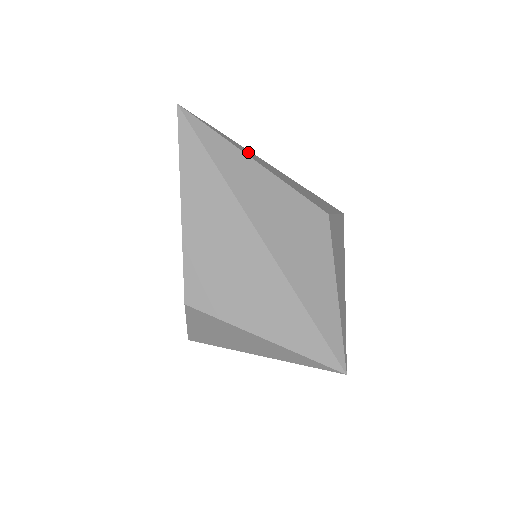
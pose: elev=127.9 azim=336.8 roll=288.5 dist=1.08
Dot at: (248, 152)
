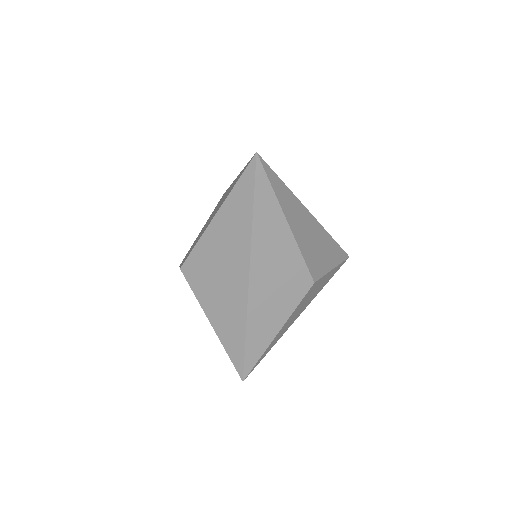
Dot at: (292, 204)
